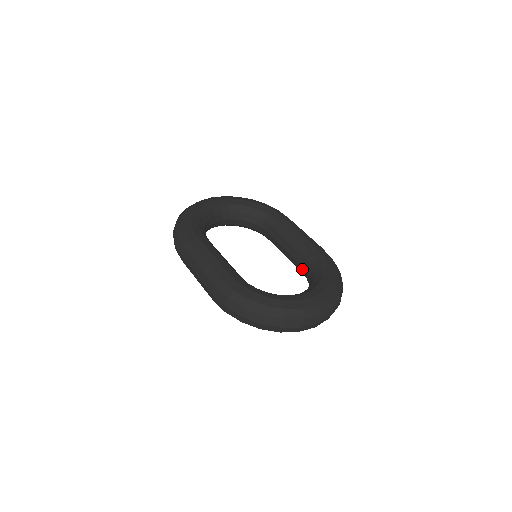
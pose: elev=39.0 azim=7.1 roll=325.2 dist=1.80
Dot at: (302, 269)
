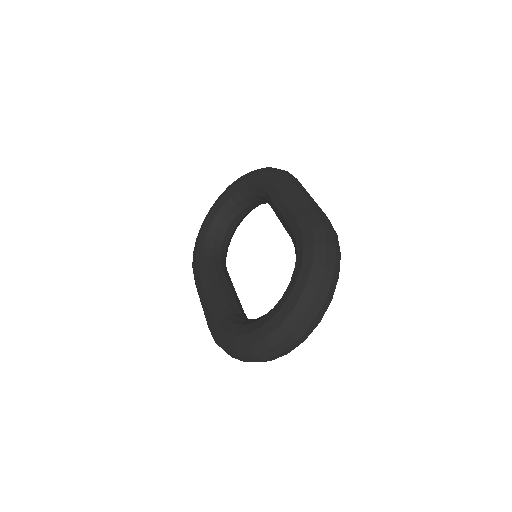
Dot at: occluded
